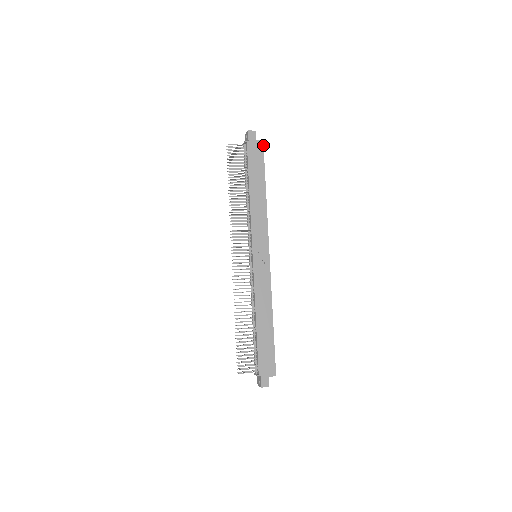
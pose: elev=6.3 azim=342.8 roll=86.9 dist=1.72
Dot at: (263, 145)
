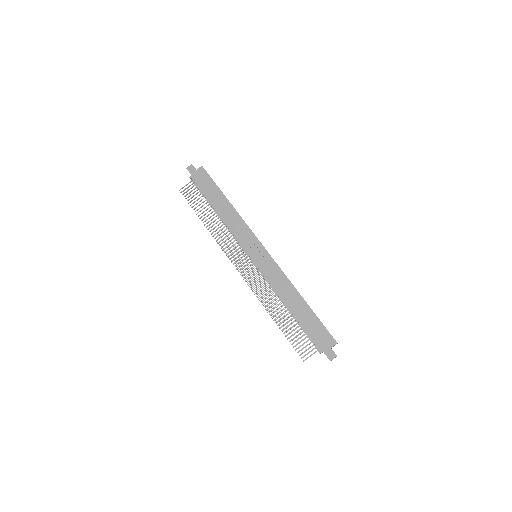
Dot at: (204, 169)
